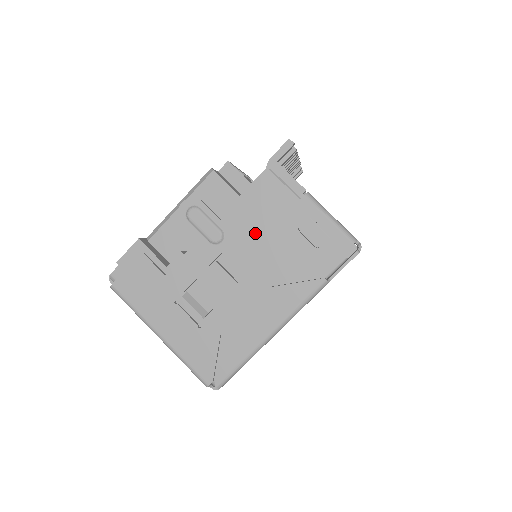
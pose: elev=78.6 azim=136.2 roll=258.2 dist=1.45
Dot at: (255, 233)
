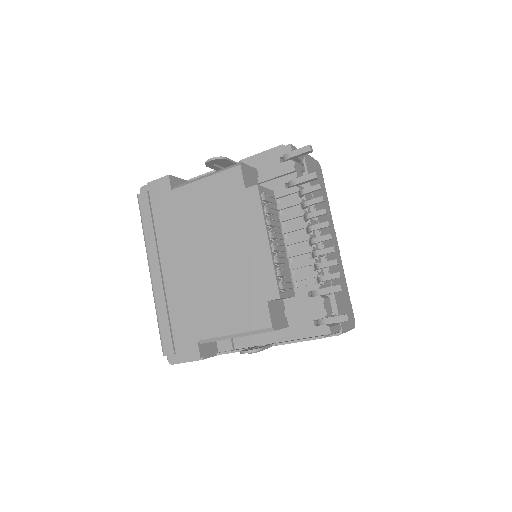
Dot at: occluded
